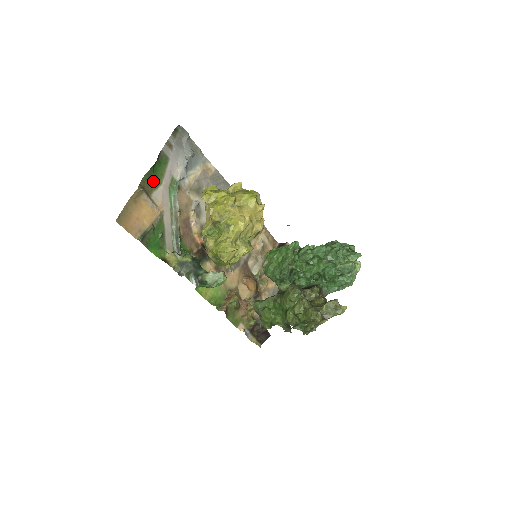
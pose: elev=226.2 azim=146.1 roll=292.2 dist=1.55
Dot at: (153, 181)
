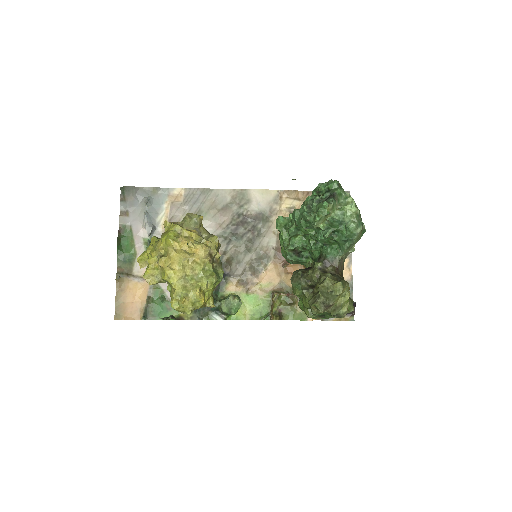
Dot at: (128, 259)
